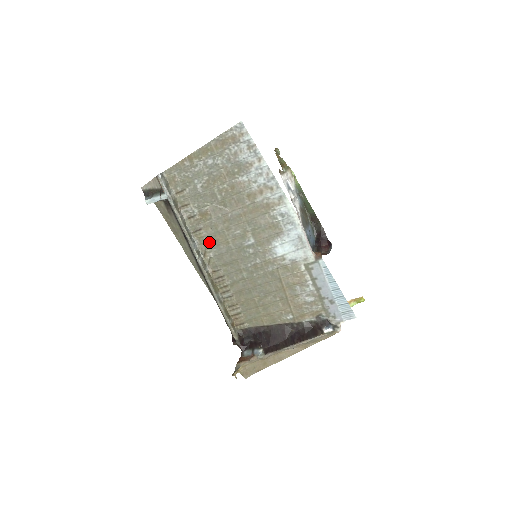
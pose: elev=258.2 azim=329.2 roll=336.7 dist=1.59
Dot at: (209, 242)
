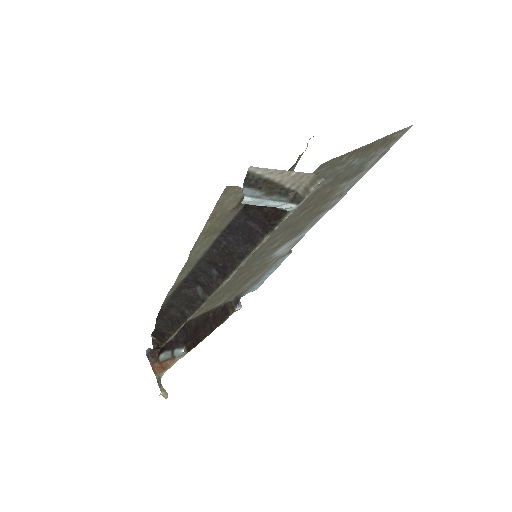
Dot at: occluded
